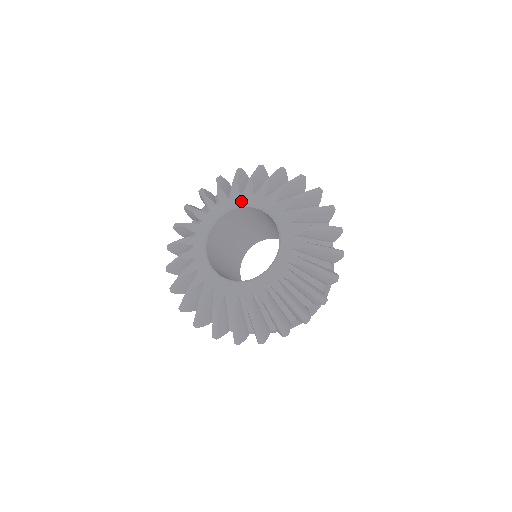
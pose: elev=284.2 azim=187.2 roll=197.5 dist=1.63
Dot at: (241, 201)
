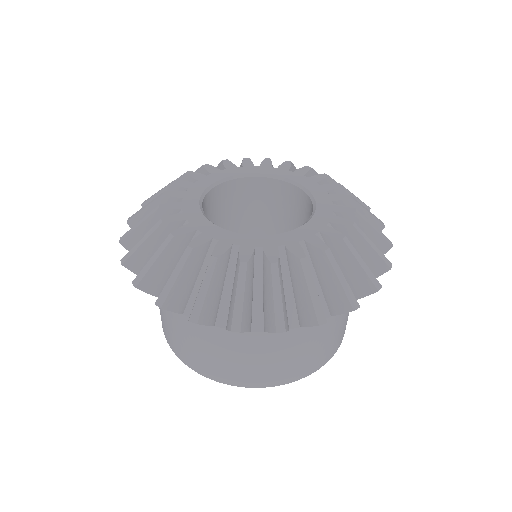
Dot at: (227, 174)
